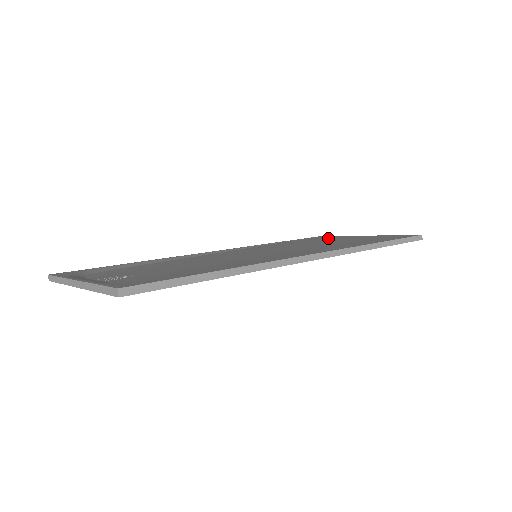
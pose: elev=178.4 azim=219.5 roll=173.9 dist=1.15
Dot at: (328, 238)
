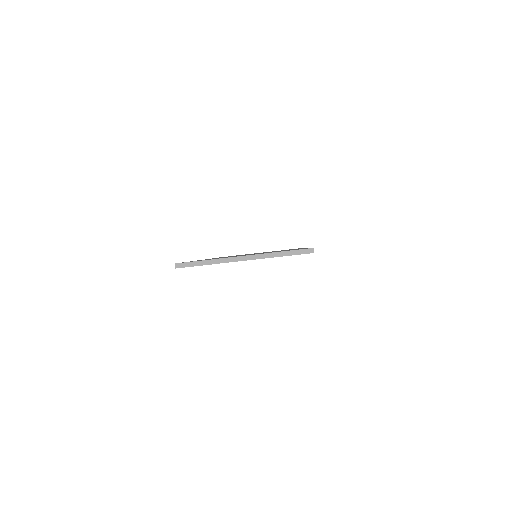
Dot at: occluded
